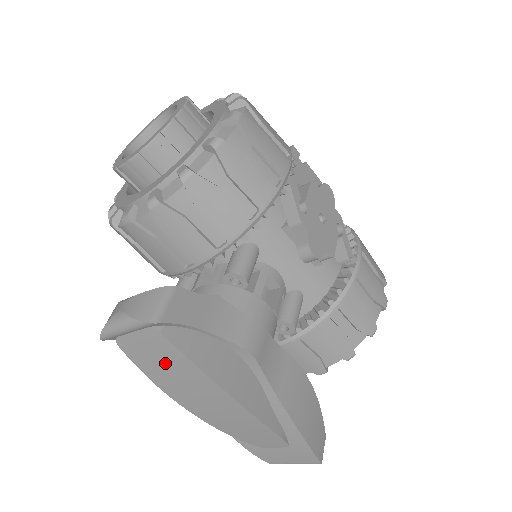
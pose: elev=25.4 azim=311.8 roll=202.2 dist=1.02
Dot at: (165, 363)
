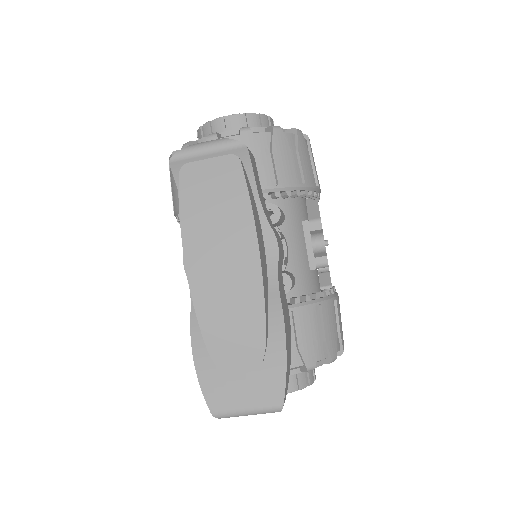
Dot at: (217, 197)
